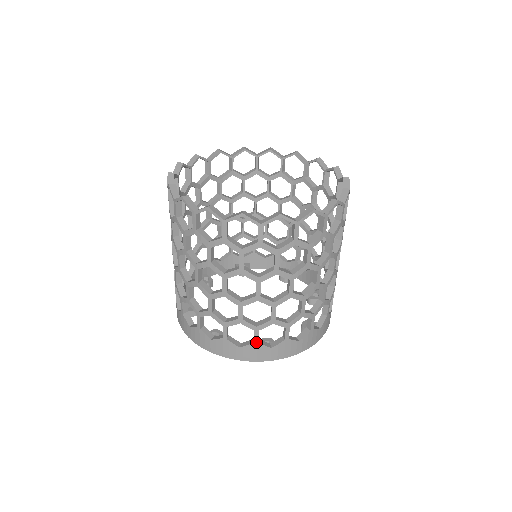
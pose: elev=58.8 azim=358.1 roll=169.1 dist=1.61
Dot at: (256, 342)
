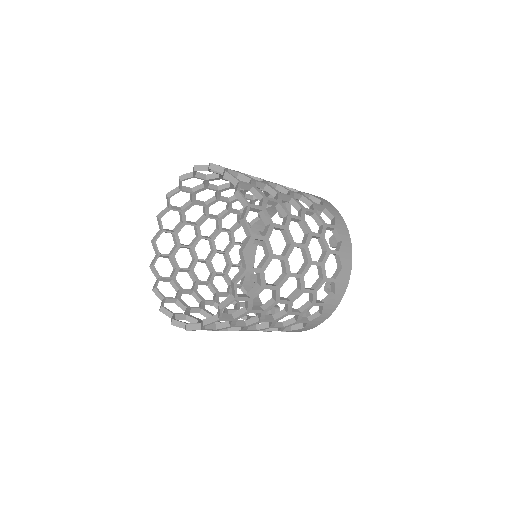
Dot at: (324, 305)
